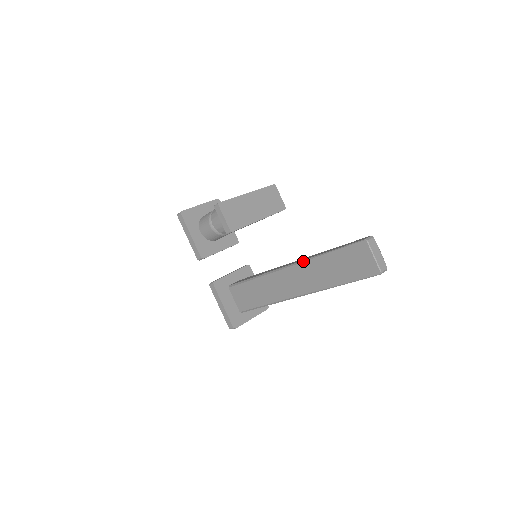
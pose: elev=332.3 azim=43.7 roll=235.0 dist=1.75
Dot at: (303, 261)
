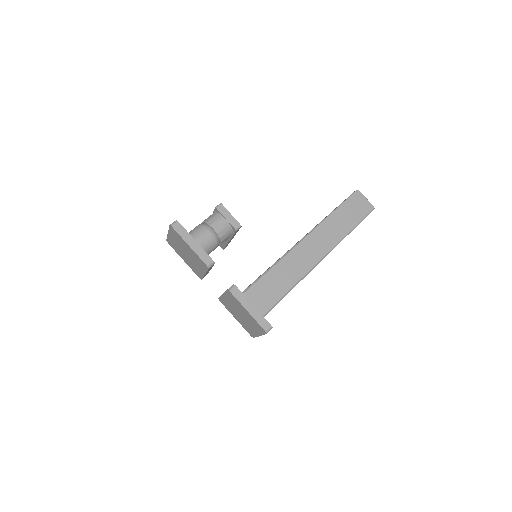
Dot at: (318, 225)
